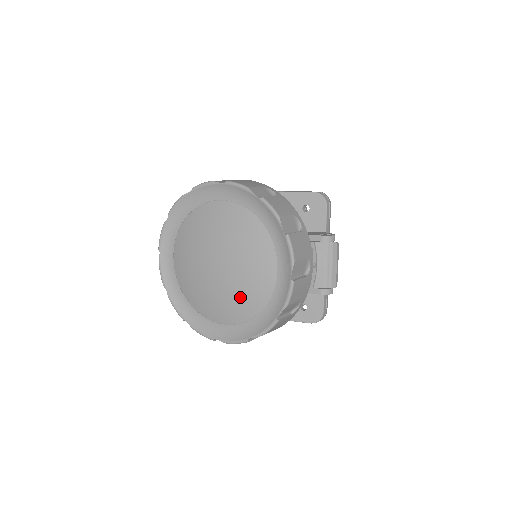
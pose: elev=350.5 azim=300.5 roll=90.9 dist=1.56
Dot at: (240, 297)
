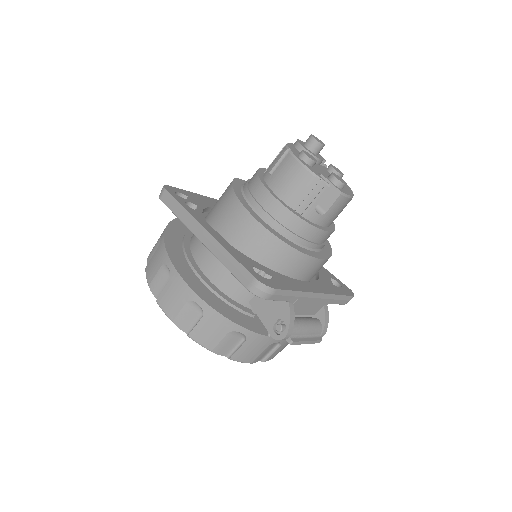
Dot at: occluded
